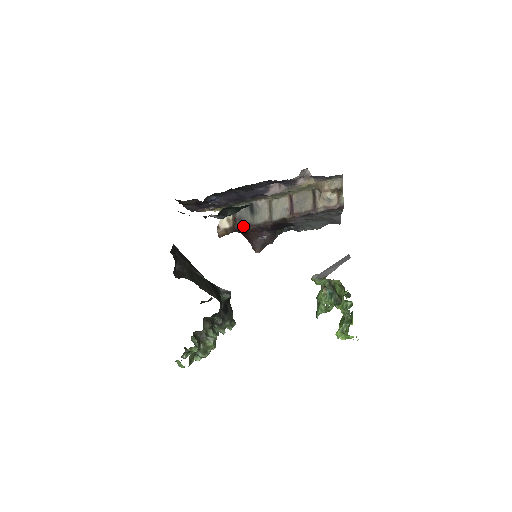
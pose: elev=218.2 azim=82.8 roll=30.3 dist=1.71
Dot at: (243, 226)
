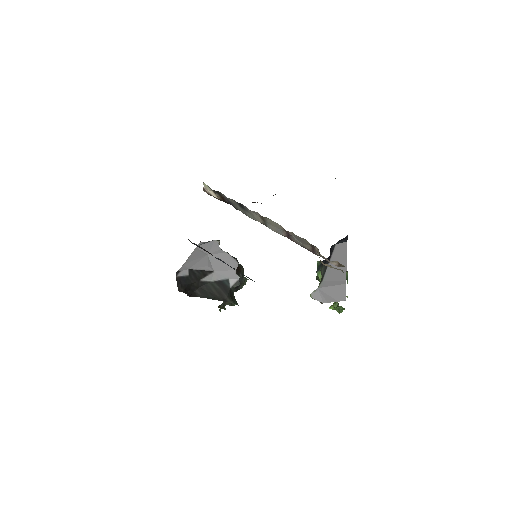
Dot at: occluded
